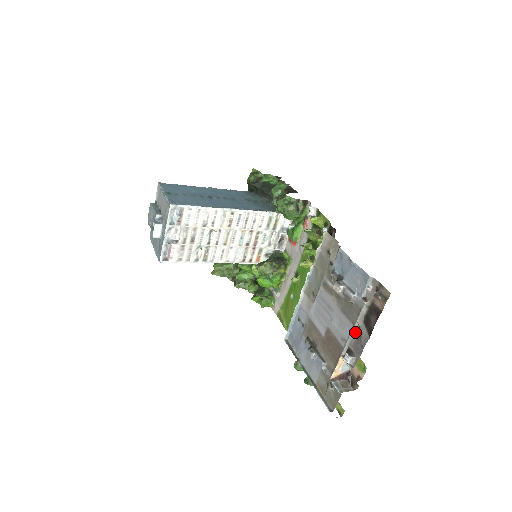
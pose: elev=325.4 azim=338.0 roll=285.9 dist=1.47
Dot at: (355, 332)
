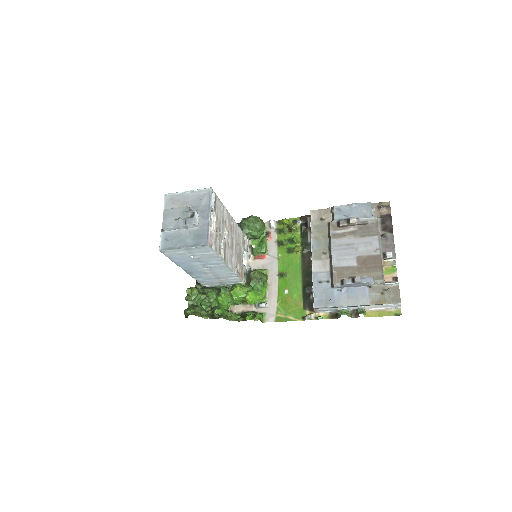
Dot at: (381, 239)
